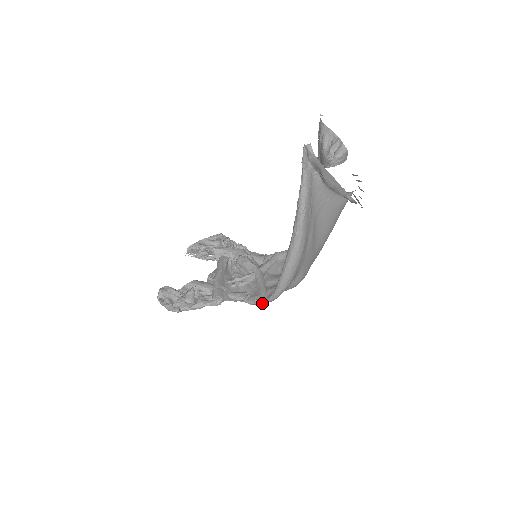
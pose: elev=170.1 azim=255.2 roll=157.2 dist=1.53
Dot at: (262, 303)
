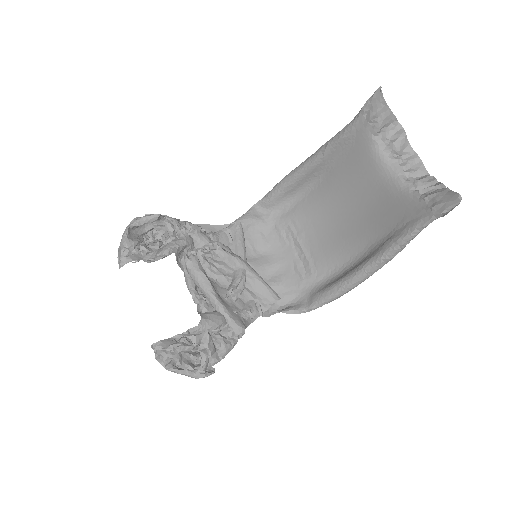
Dot at: (277, 309)
